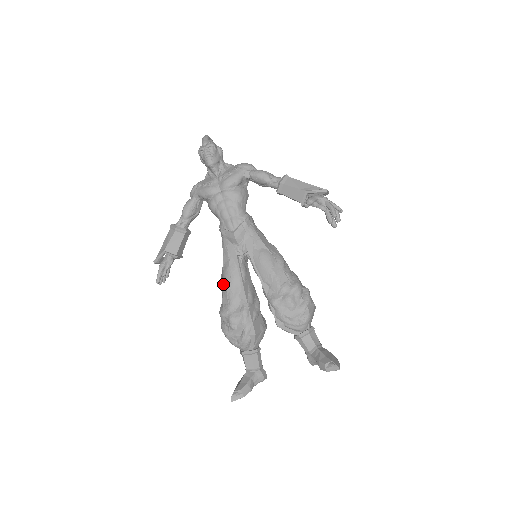
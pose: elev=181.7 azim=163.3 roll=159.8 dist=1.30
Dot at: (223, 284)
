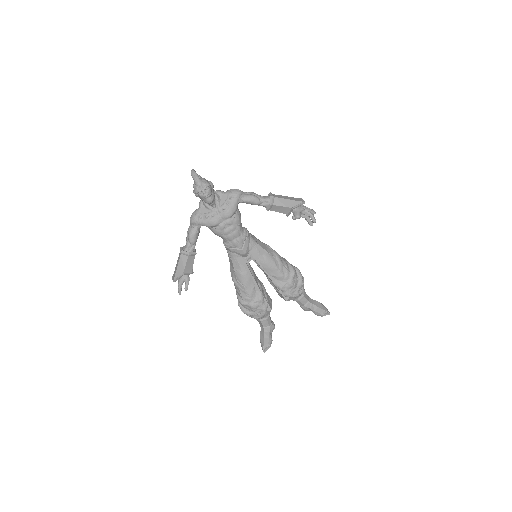
Dot at: (239, 284)
